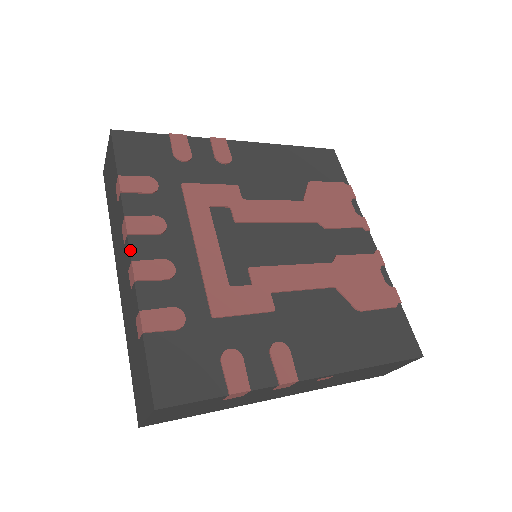
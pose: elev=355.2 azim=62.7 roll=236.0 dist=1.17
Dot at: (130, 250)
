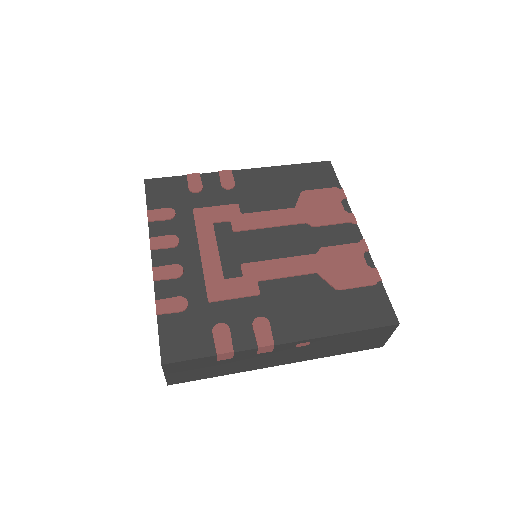
Dot at: (152, 260)
